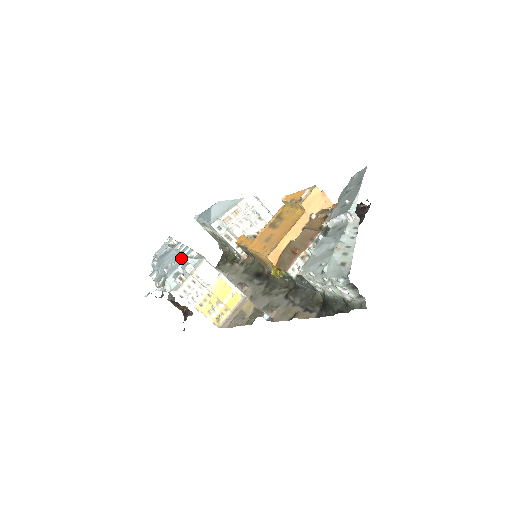
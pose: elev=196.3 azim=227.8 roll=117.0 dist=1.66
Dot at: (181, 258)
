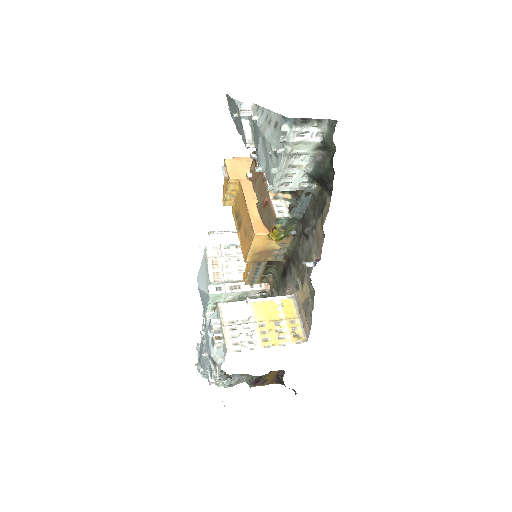
Dot at: (204, 330)
